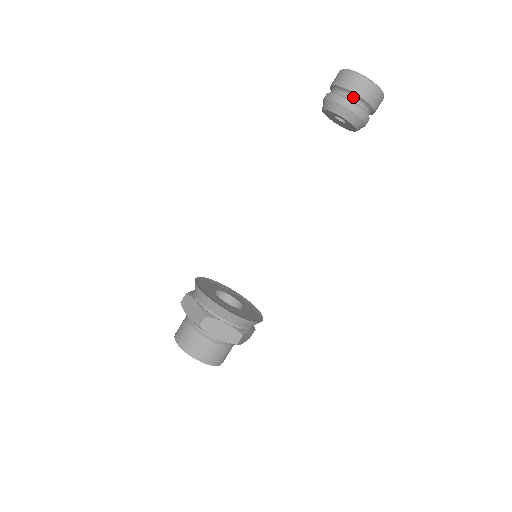
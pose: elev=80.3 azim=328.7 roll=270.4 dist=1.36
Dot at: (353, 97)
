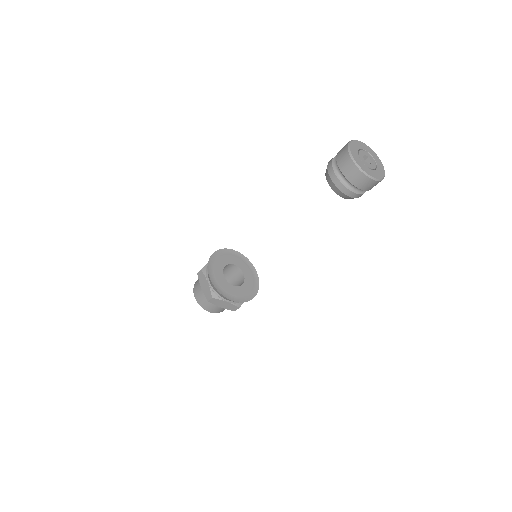
Dot at: occluded
